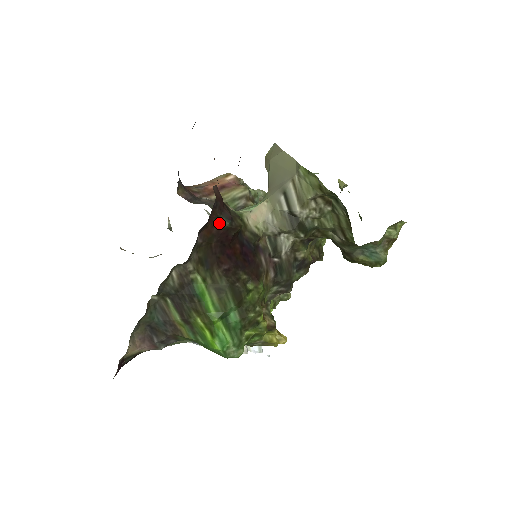
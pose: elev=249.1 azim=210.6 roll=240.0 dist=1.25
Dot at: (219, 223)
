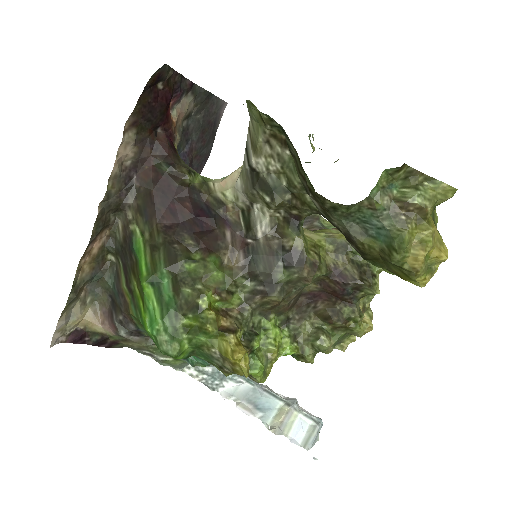
Dot at: (158, 167)
